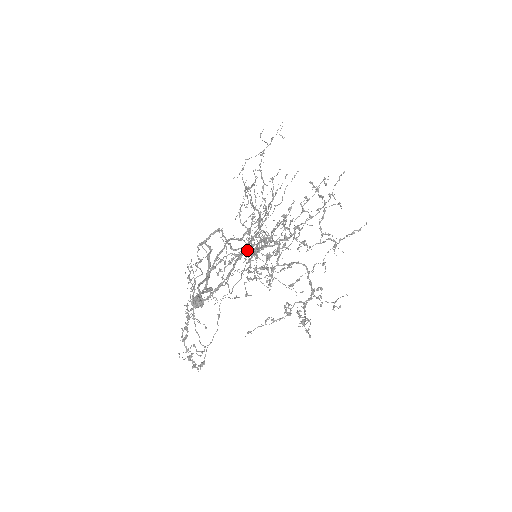
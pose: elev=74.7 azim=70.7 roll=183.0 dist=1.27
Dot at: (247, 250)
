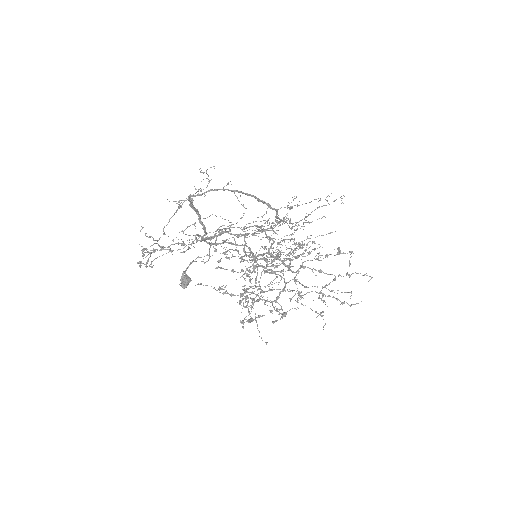
Dot at: occluded
